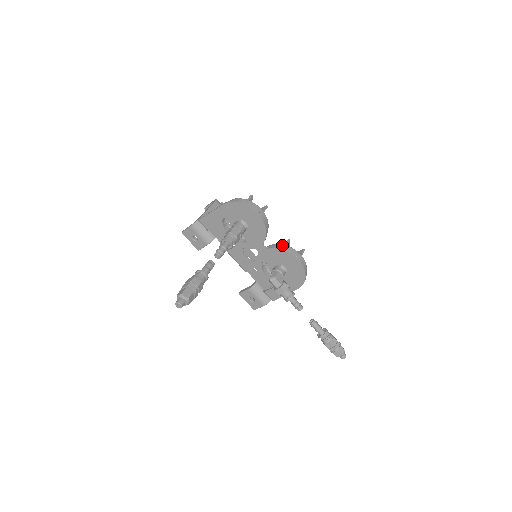
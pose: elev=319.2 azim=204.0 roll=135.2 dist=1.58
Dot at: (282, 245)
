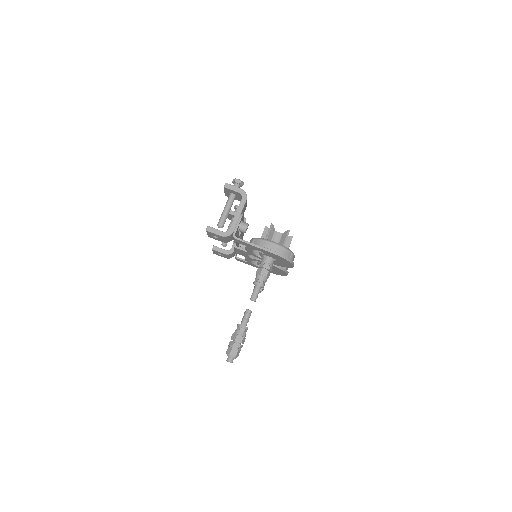
Dot at: occluded
